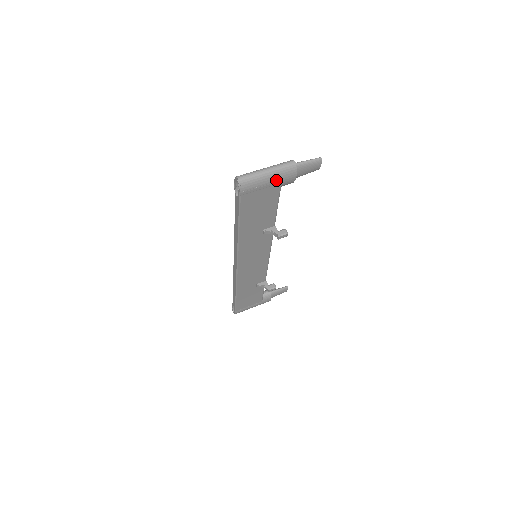
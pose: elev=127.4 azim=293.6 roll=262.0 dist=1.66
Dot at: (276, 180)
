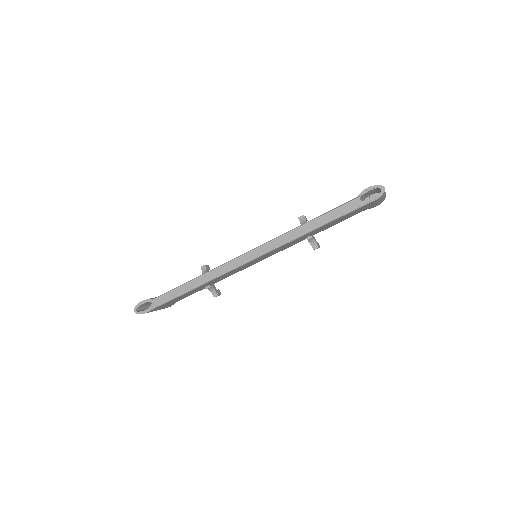
Dot at: (379, 202)
